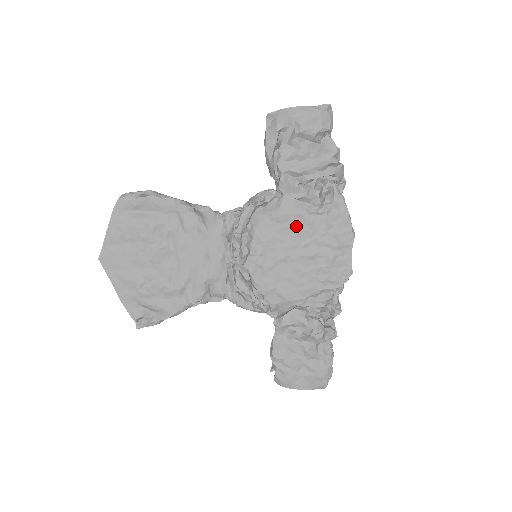
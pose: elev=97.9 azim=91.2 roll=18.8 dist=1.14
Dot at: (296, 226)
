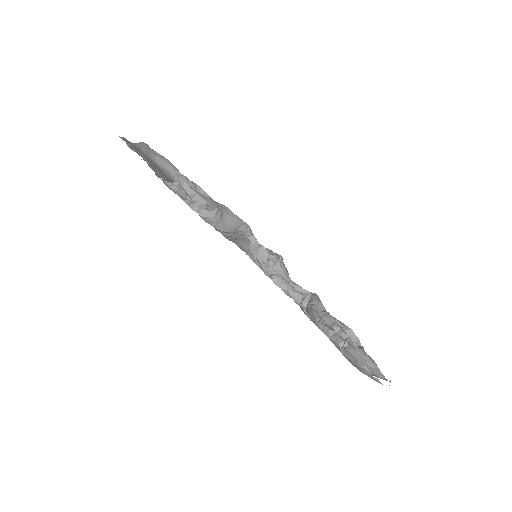
Dot at: occluded
